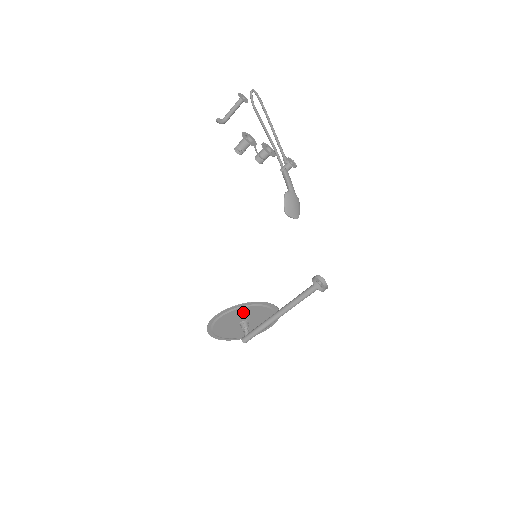
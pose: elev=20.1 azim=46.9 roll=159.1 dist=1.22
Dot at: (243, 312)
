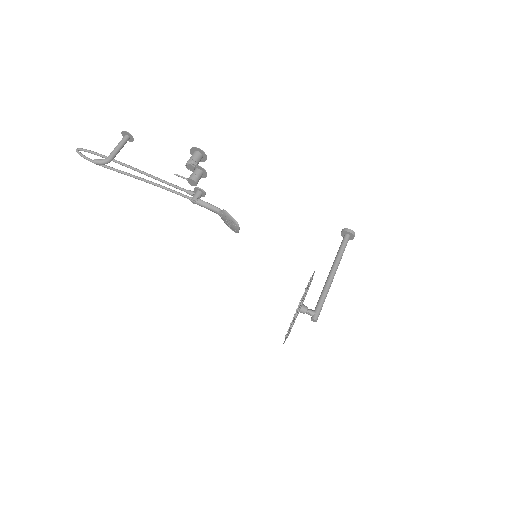
Dot at: occluded
